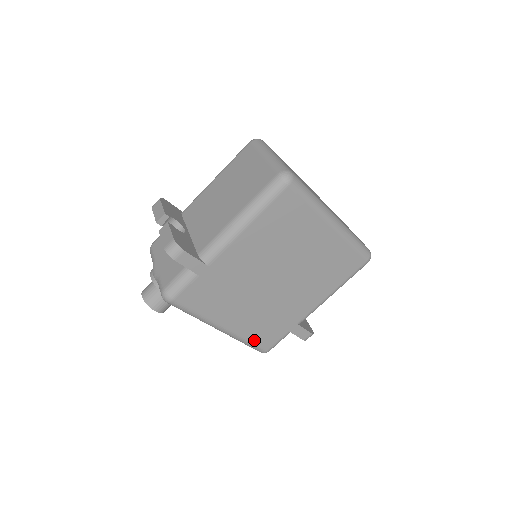
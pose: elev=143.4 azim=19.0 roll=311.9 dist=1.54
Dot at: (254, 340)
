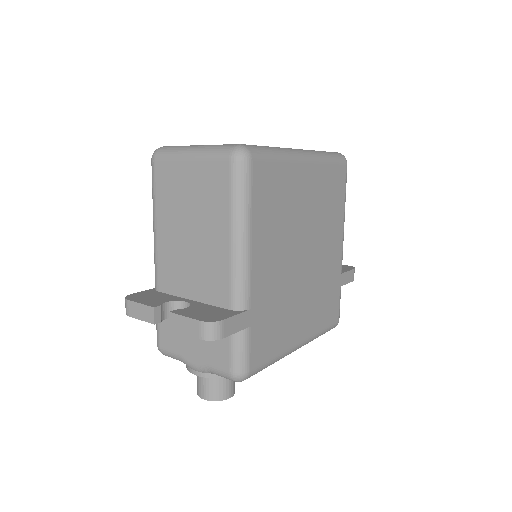
Dot at: (325, 325)
